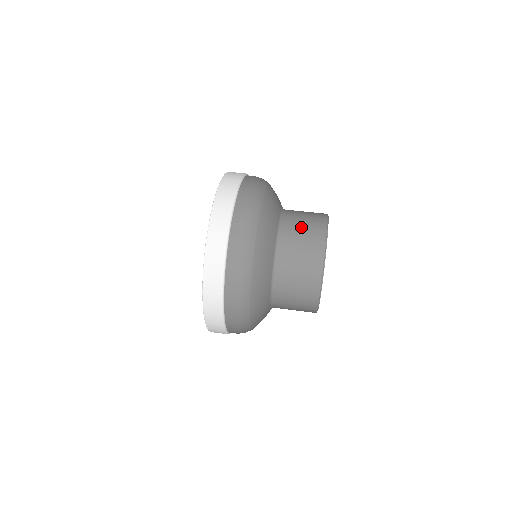
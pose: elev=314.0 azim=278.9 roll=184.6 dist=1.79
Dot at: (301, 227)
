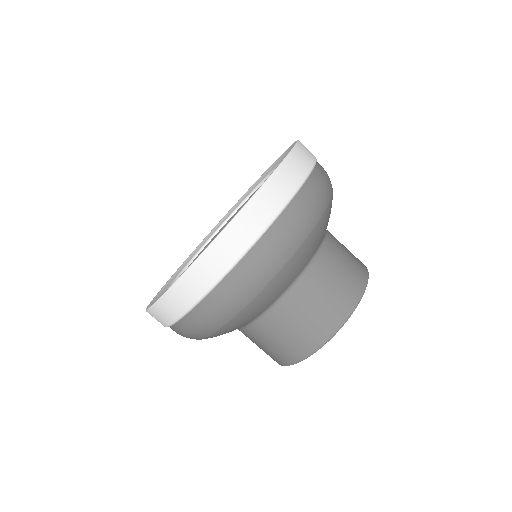
Dot at: (329, 285)
